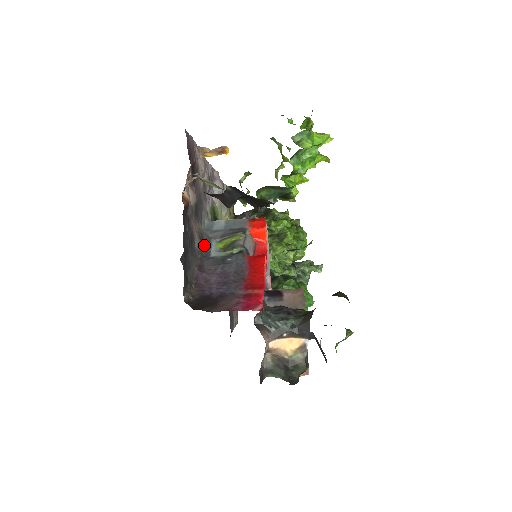
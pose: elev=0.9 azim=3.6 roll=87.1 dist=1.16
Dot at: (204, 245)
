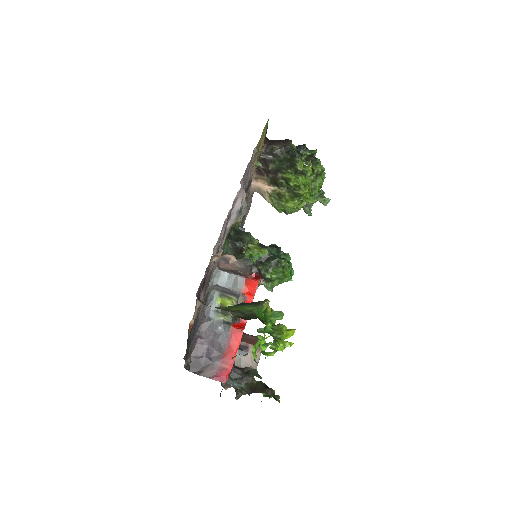
Dot at: (208, 302)
